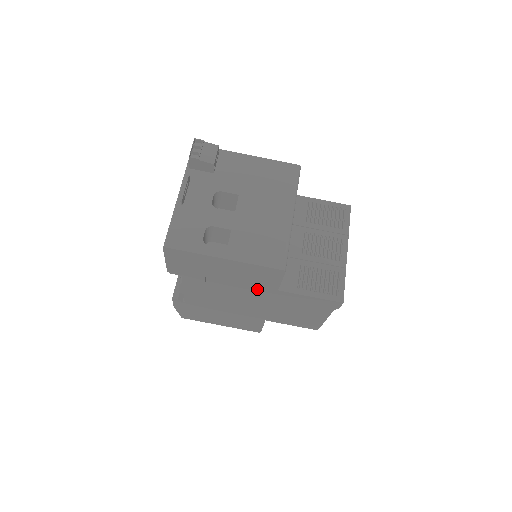
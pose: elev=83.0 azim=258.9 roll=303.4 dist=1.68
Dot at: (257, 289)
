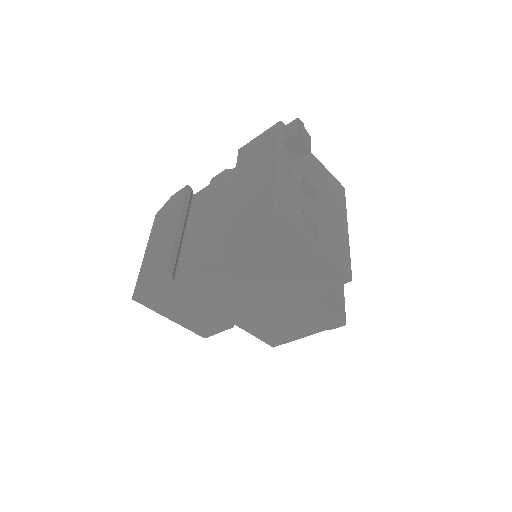
Dot at: (290, 290)
